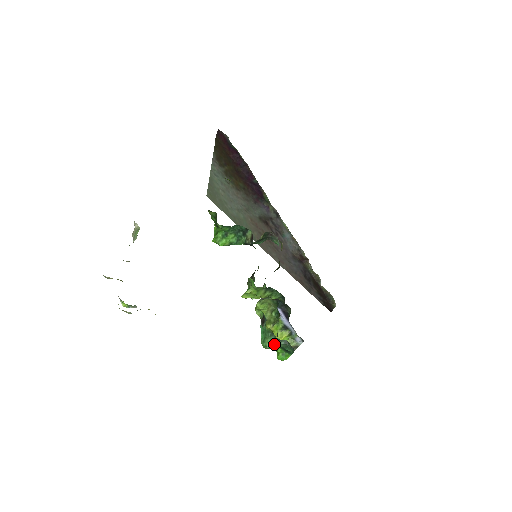
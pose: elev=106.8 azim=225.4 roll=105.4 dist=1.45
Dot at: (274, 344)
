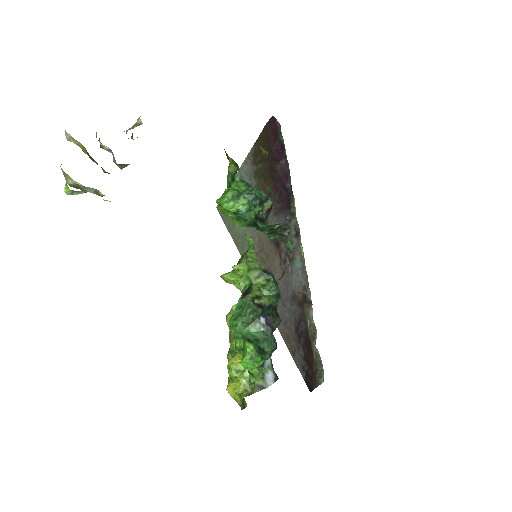
Dot at: (250, 326)
